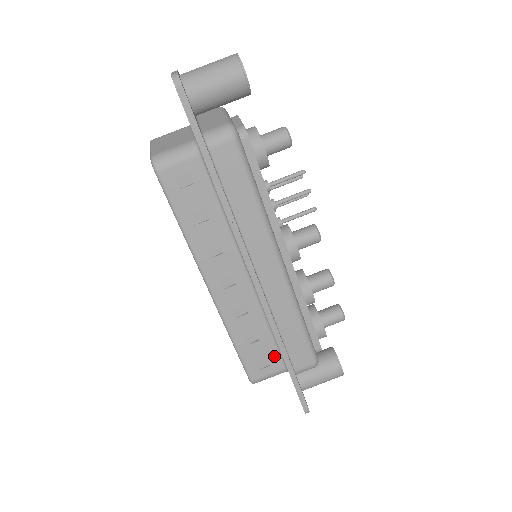
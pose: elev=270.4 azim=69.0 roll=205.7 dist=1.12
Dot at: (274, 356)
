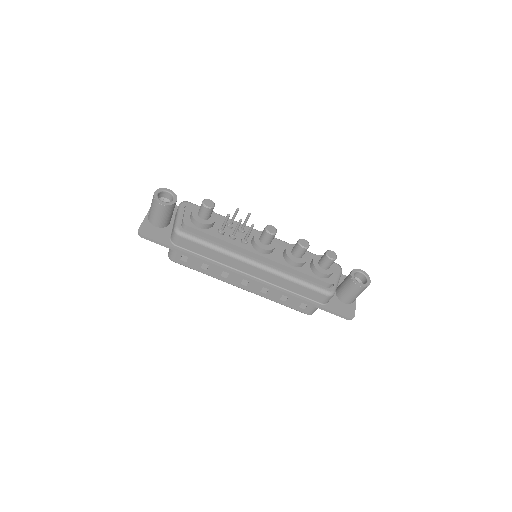
Dot at: occluded
